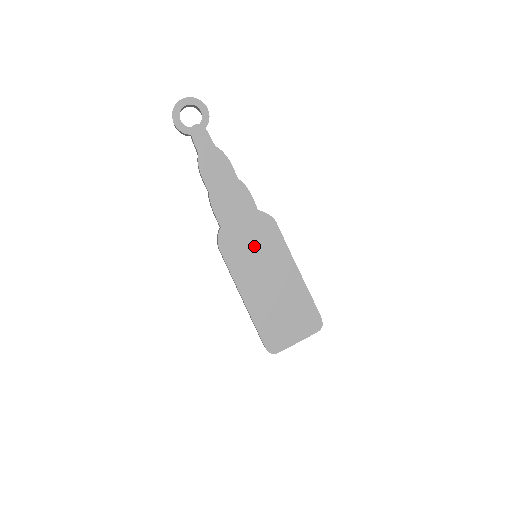
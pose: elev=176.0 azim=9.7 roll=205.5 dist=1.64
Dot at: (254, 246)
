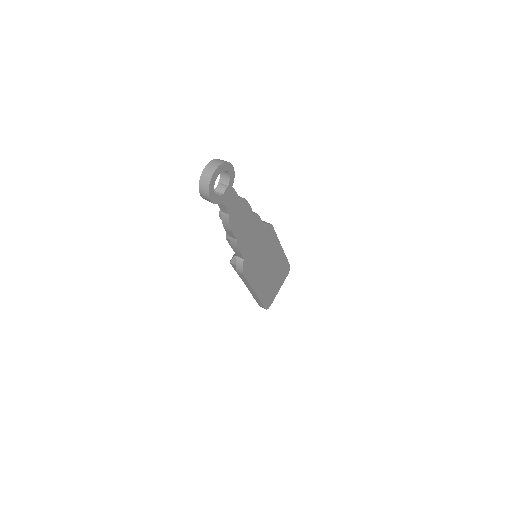
Dot at: (261, 254)
